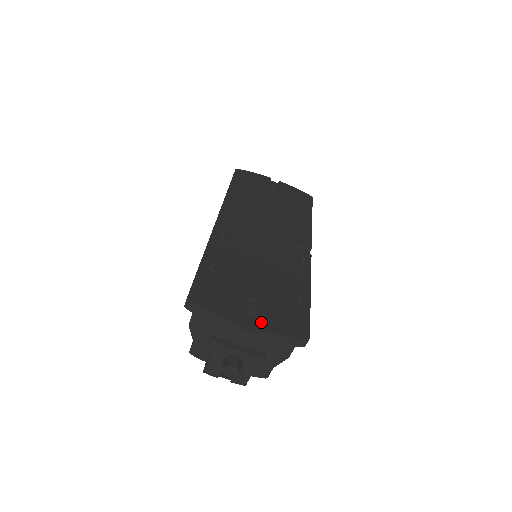
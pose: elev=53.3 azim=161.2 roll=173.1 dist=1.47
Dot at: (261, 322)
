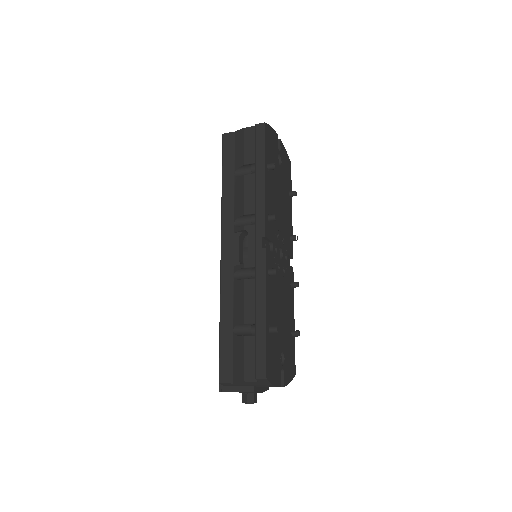
Dot at: (286, 376)
